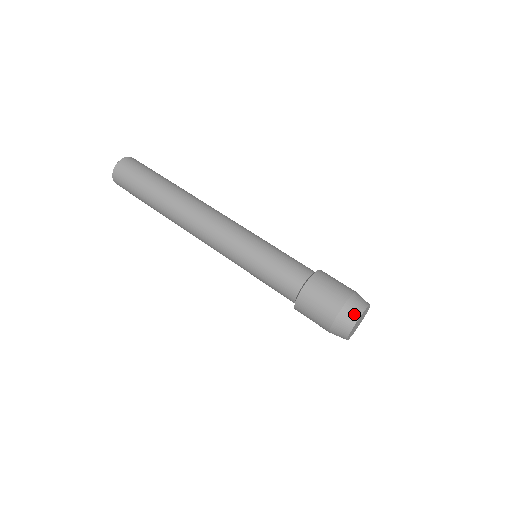
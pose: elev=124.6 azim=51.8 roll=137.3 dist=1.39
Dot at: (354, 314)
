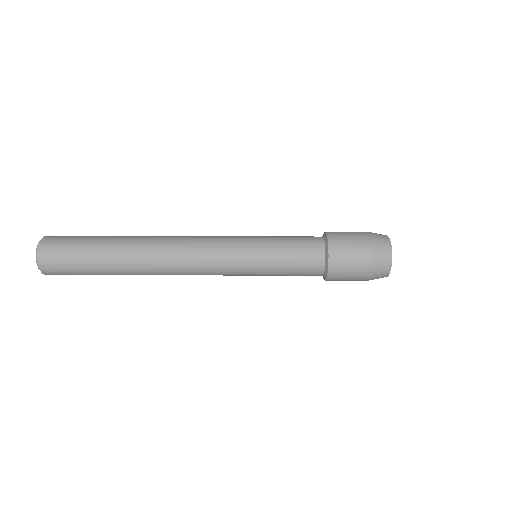
Dot at: (386, 247)
